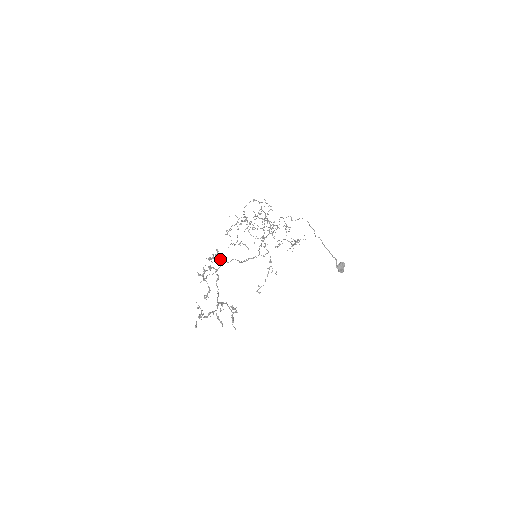
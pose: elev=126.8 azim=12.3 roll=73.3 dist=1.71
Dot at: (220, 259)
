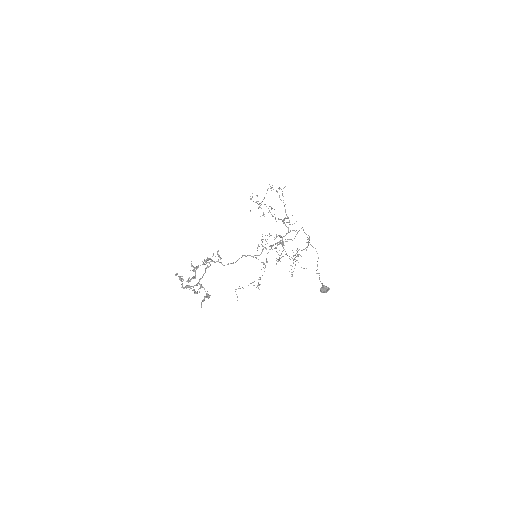
Dot at: (219, 257)
